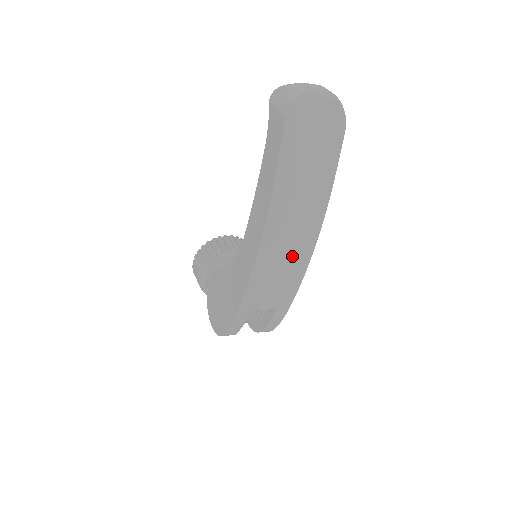
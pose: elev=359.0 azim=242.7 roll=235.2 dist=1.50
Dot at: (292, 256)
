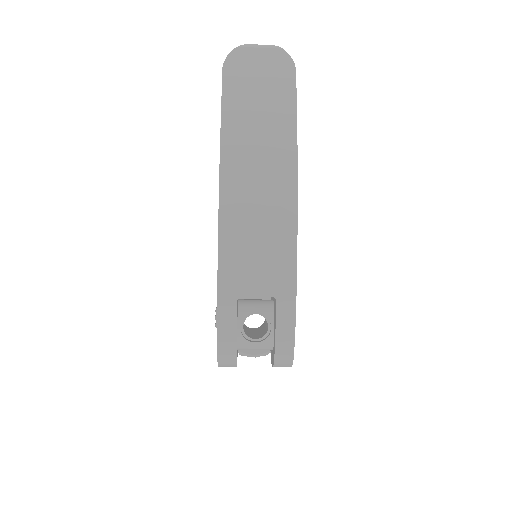
Dot at: (268, 209)
